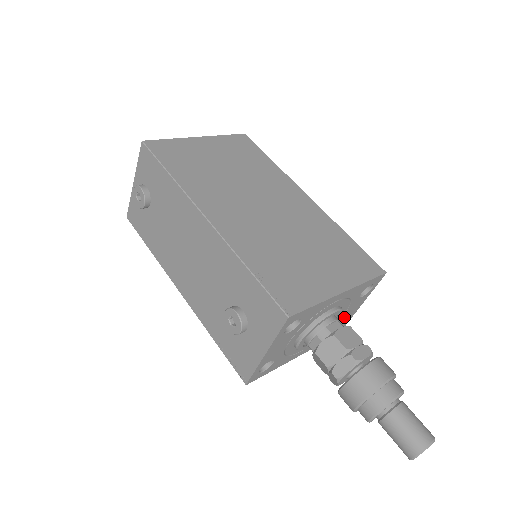
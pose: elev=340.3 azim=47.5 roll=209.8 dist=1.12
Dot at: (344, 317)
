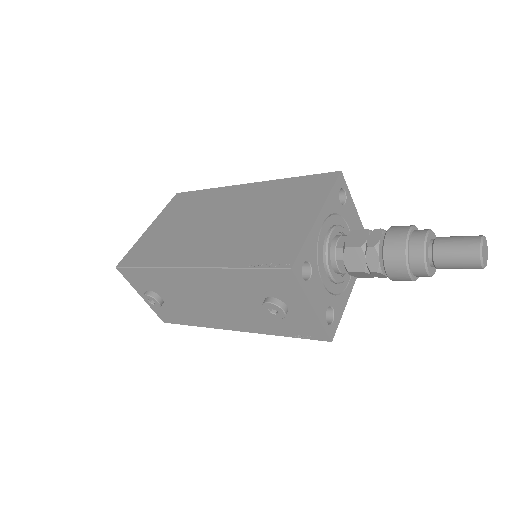
Dot at: (353, 229)
